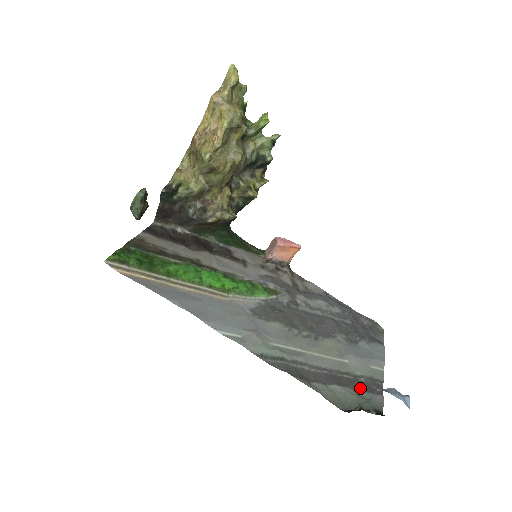
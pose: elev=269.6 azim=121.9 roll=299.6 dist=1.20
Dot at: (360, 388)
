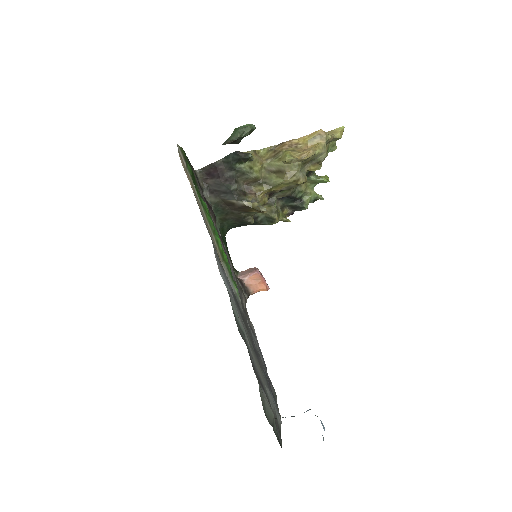
Dot at: occluded
